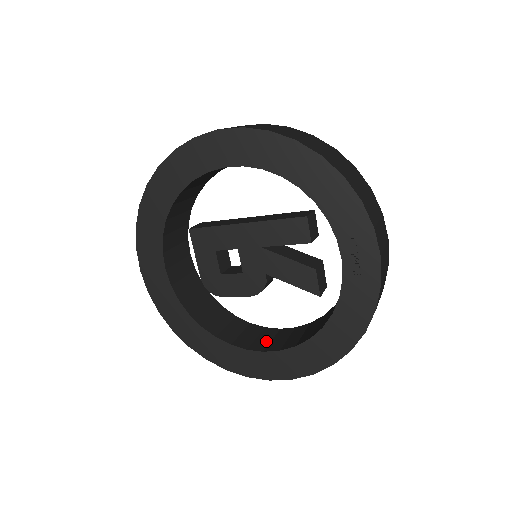
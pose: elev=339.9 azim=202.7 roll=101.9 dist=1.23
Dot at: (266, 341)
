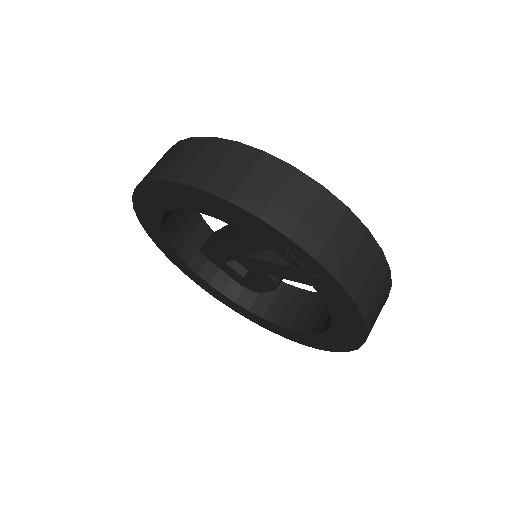
Dot at: (317, 316)
